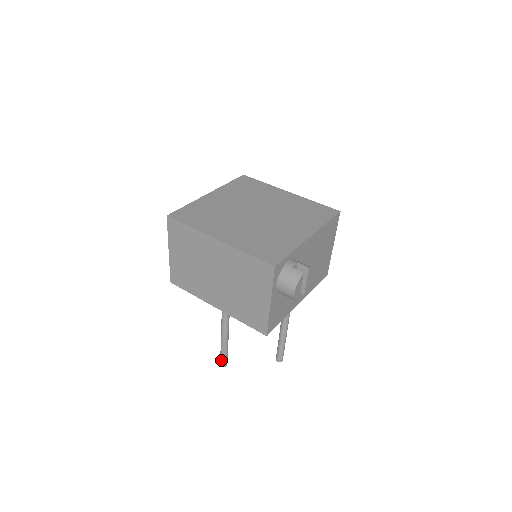
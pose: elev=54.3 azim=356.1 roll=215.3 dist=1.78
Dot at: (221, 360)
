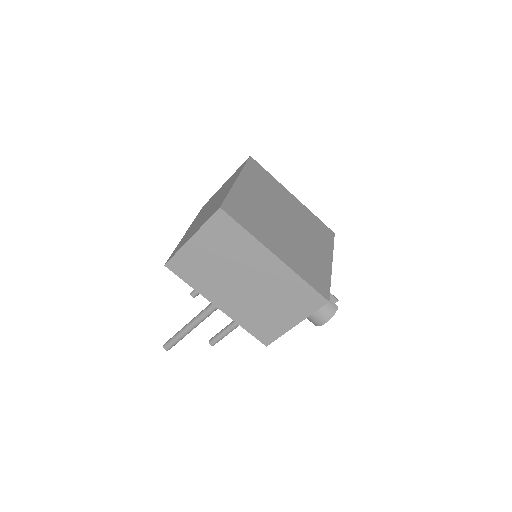
Dot at: (170, 344)
